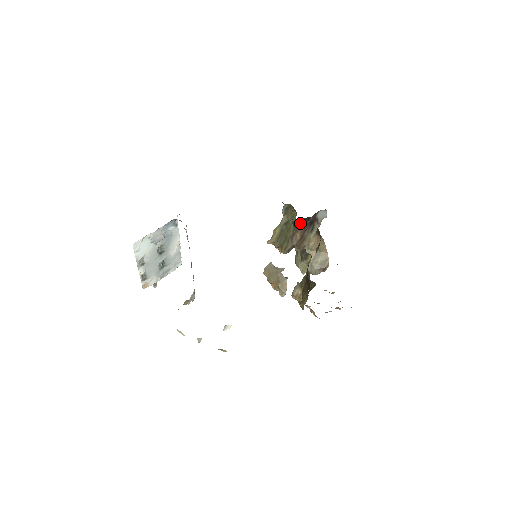
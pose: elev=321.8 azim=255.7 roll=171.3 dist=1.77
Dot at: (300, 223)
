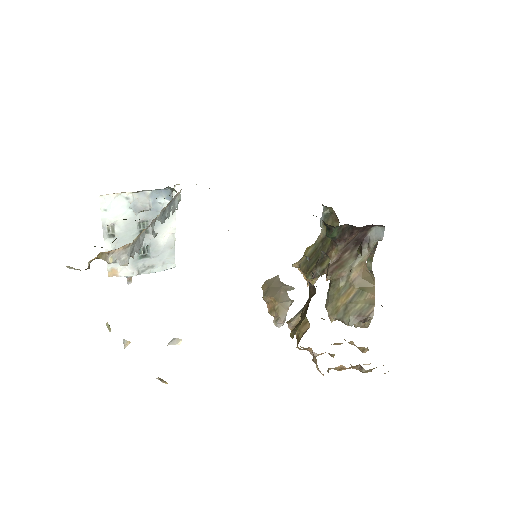
Dot at: (336, 230)
